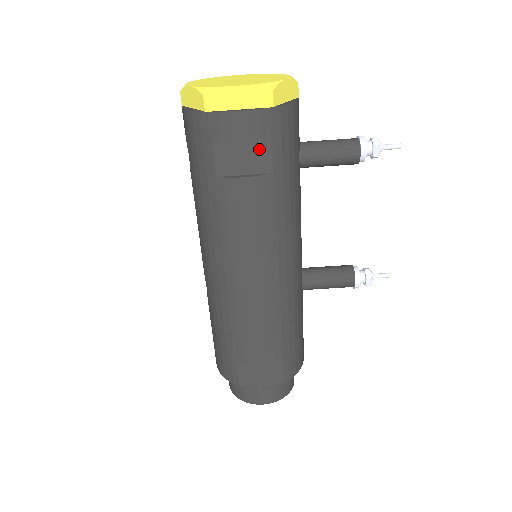
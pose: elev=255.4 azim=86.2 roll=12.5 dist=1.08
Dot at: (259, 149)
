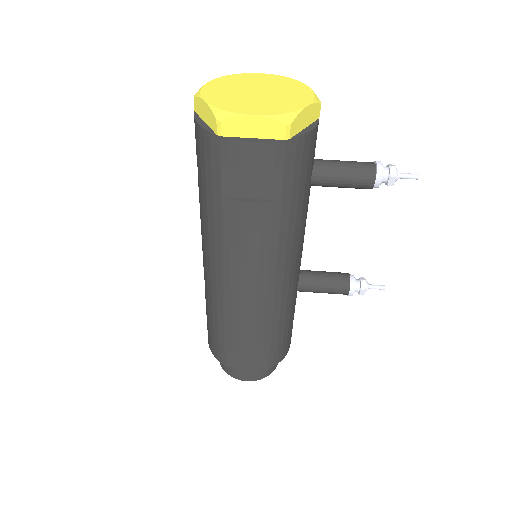
Dot at: (269, 177)
